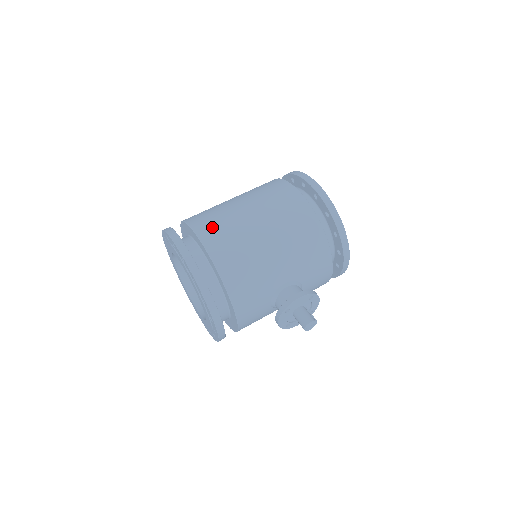
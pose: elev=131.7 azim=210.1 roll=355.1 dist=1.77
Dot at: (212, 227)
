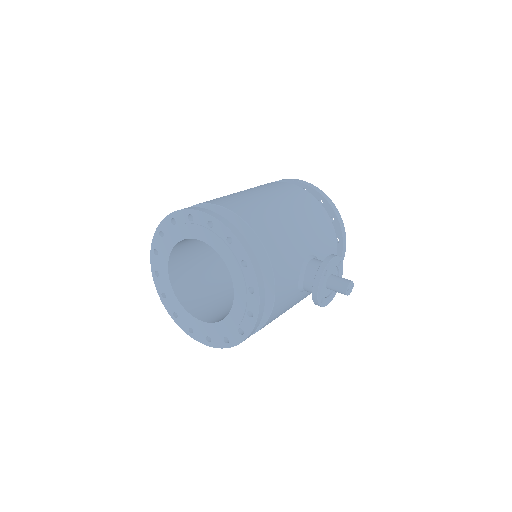
Dot at: (228, 200)
